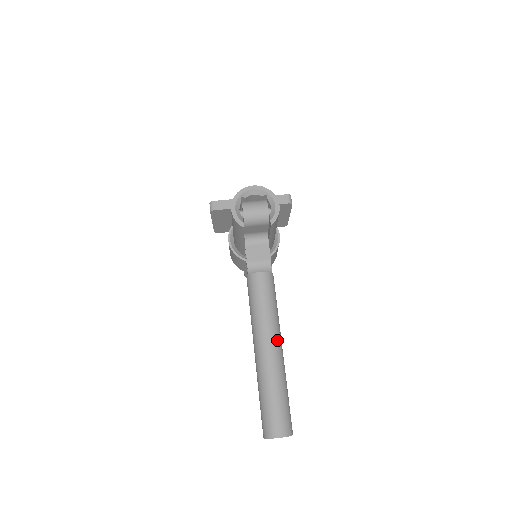
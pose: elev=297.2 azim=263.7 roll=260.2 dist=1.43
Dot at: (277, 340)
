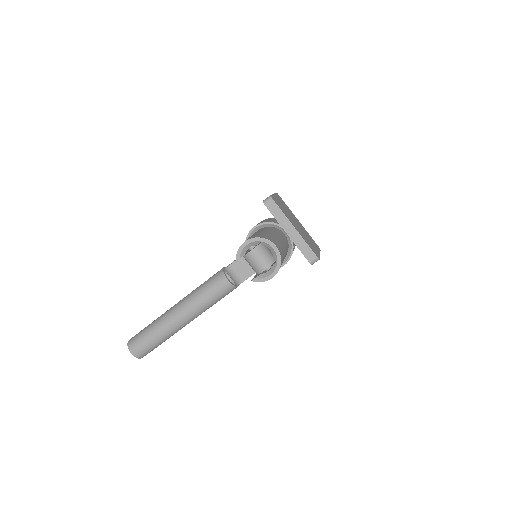
Dot at: (189, 319)
